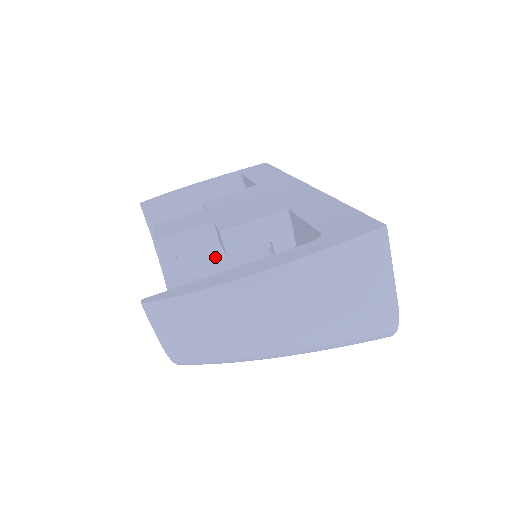
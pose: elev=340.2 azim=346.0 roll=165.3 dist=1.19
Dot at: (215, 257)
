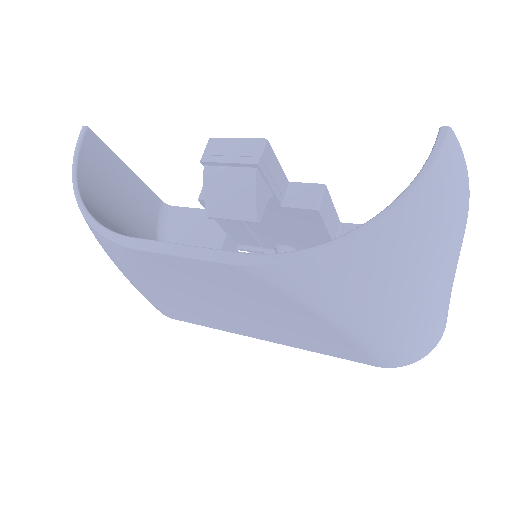
Dot at: occluded
